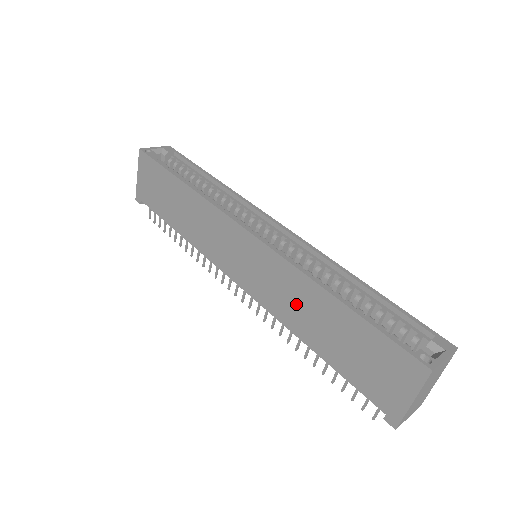
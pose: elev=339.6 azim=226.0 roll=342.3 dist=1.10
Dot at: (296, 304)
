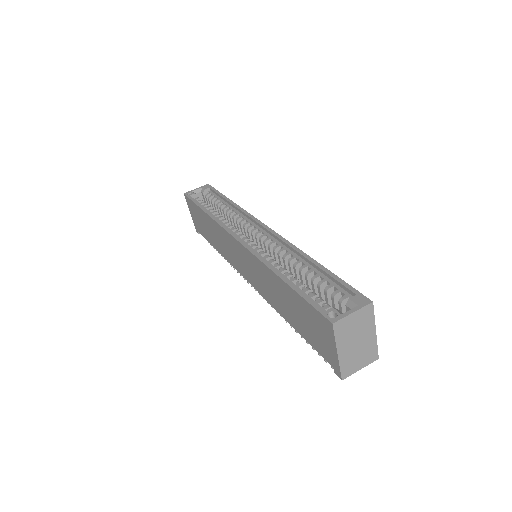
Dot at: (270, 289)
